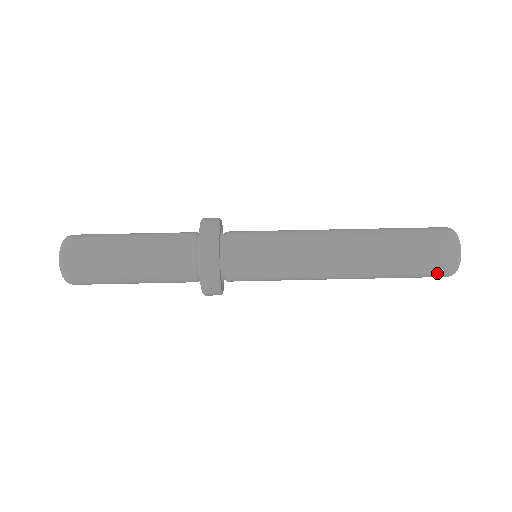
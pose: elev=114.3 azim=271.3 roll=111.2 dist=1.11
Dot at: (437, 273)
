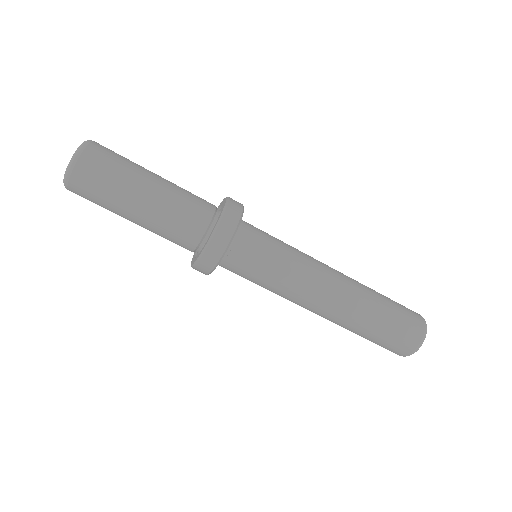
Dot at: occluded
